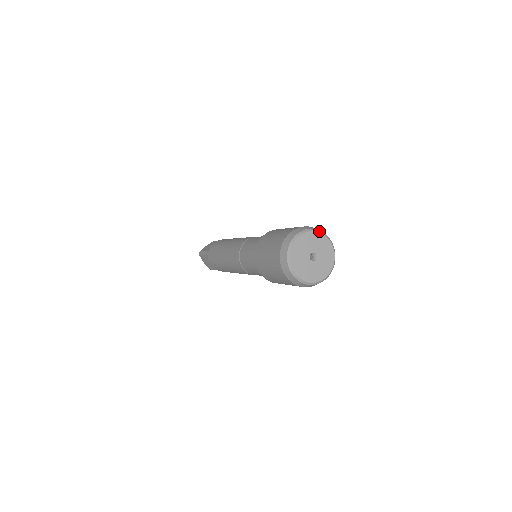
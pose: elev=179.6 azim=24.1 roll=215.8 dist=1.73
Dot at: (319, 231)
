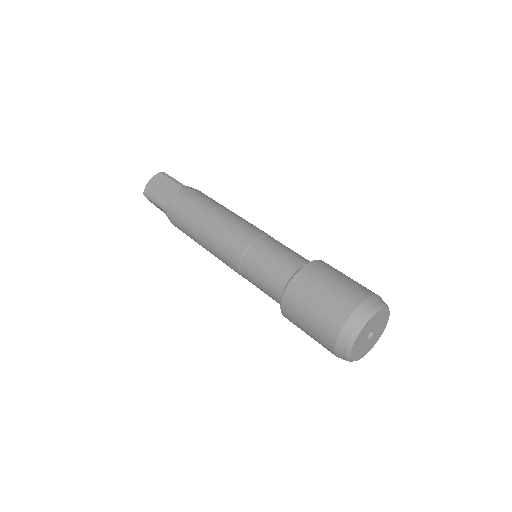
Dot at: (381, 307)
